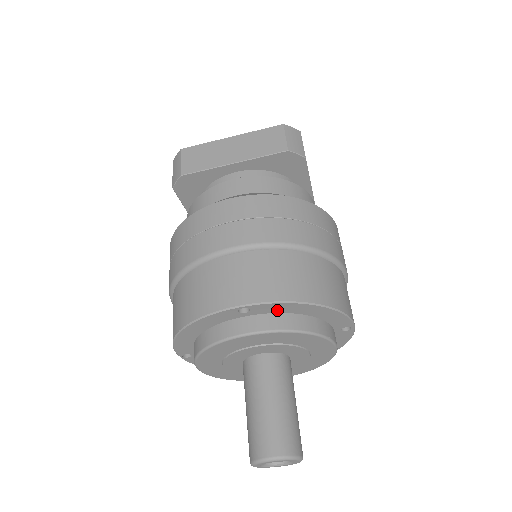
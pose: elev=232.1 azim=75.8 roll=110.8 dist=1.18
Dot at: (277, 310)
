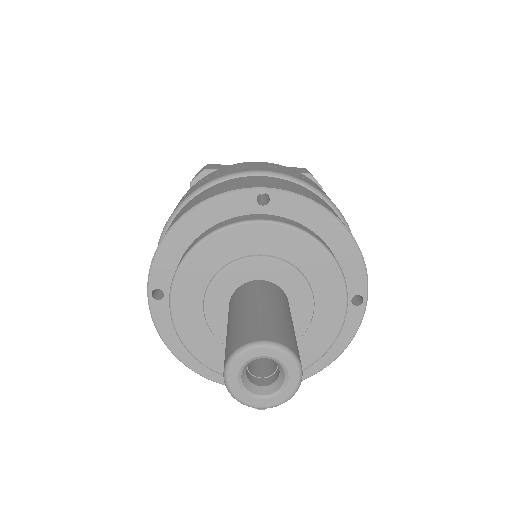
Dot at: (297, 215)
